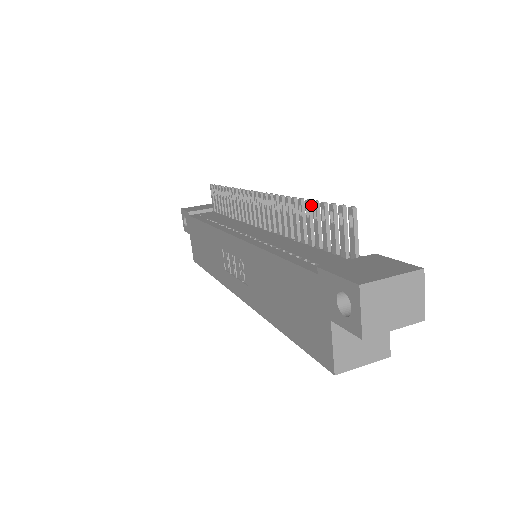
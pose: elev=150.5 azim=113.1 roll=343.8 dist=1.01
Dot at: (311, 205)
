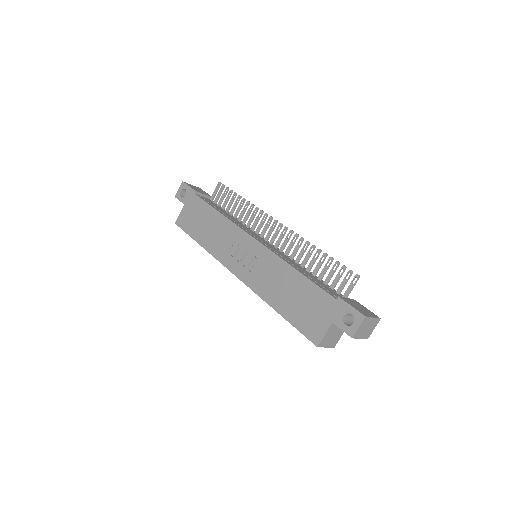
Dot at: occluded
